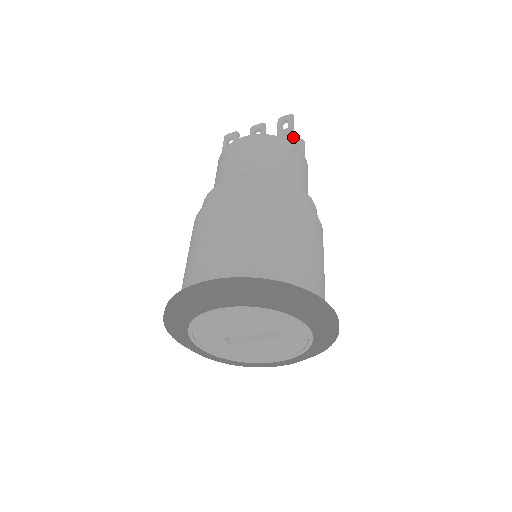
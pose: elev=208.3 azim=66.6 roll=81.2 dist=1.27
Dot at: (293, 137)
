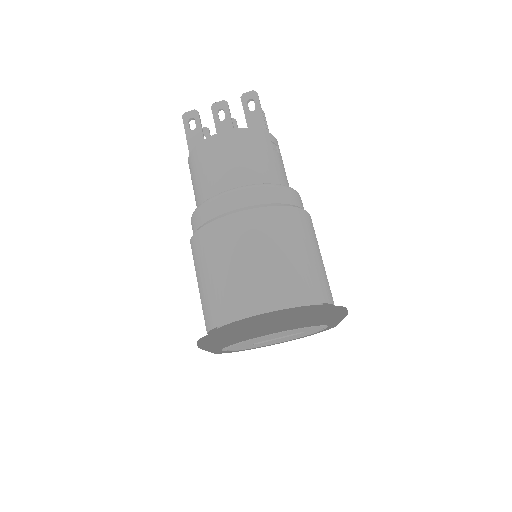
Dot at: (264, 122)
